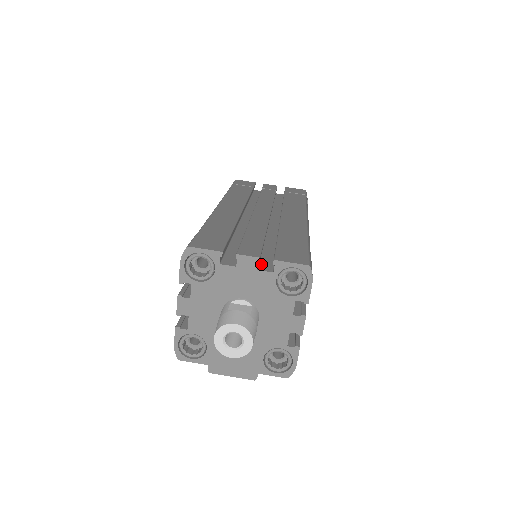
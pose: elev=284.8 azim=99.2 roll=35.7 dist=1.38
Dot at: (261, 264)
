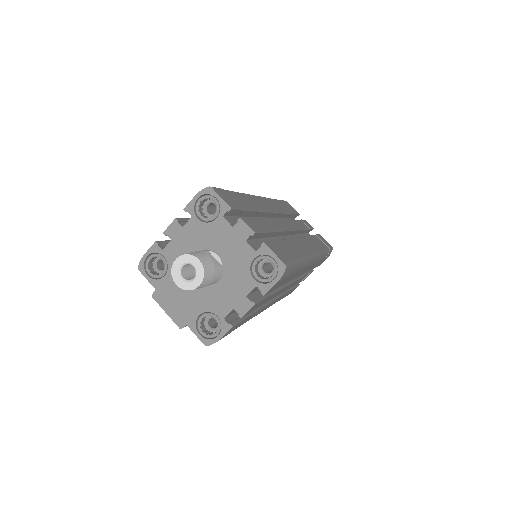
Dot at: (252, 242)
